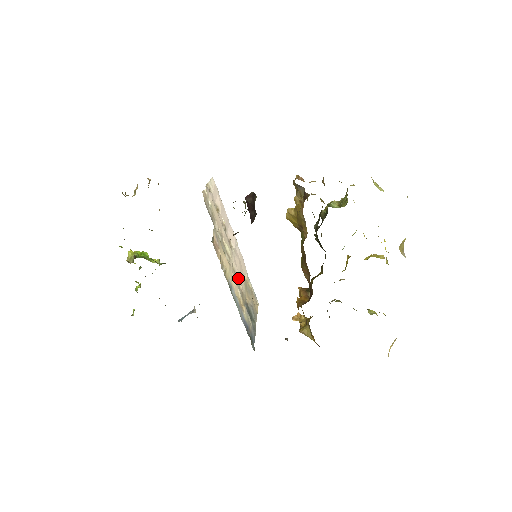
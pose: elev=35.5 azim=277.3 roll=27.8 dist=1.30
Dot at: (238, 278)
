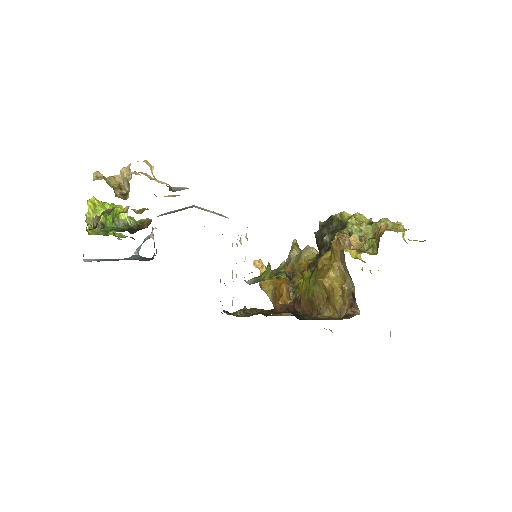
Dot at: occluded
